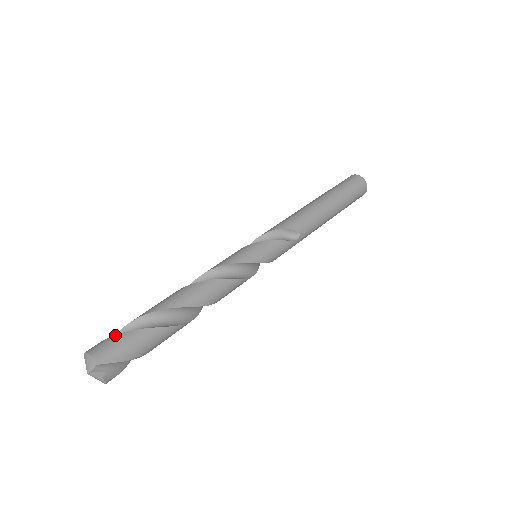
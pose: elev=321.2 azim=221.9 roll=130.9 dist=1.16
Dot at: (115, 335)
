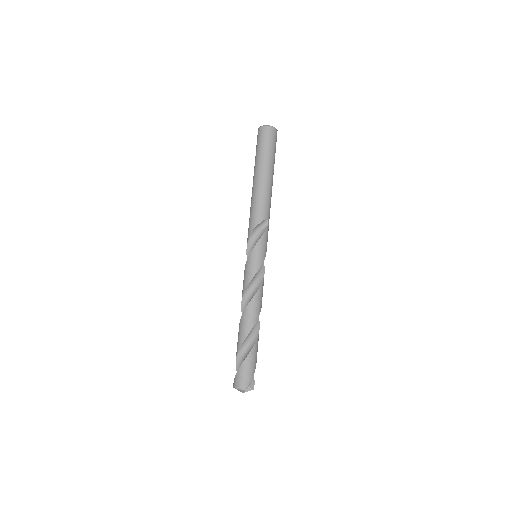
Dot at: (238, 371)
